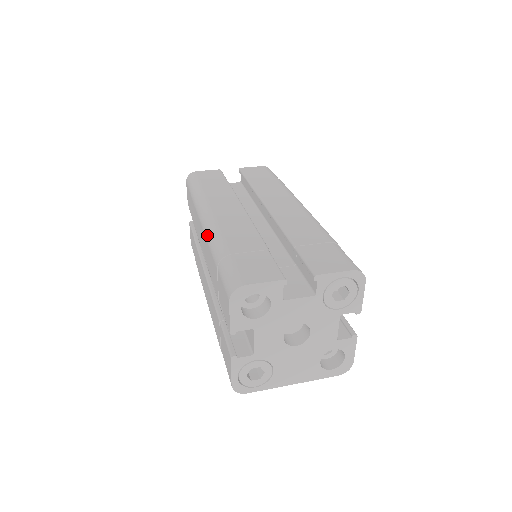
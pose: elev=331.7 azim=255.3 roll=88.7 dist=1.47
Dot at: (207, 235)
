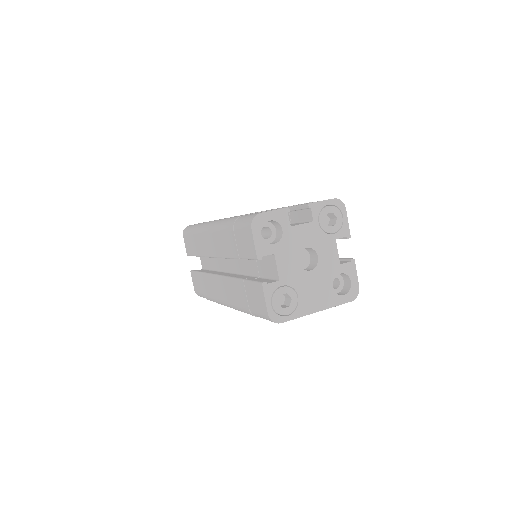
Dot at: (217, 227)
